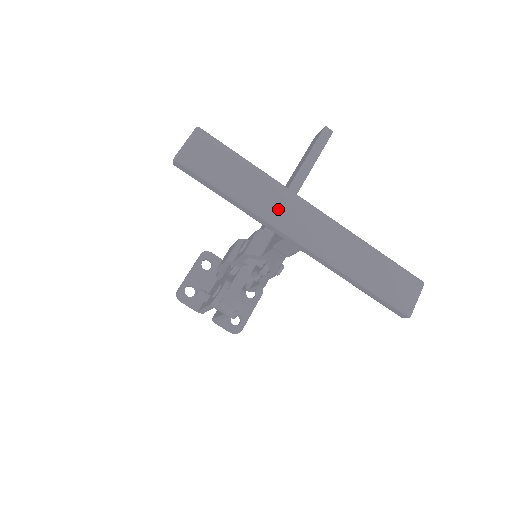
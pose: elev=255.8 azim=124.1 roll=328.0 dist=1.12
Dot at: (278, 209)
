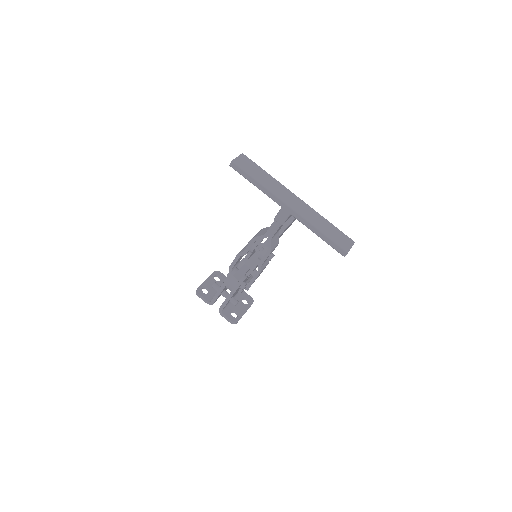
Dot at: (280, 192)
